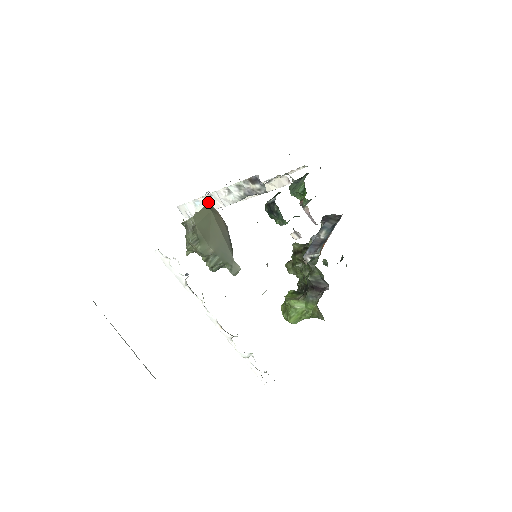
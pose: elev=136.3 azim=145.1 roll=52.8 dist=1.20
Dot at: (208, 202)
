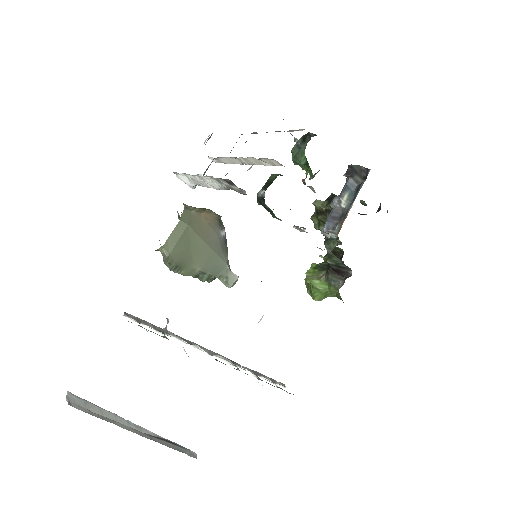
Dot at: (197, 180)
